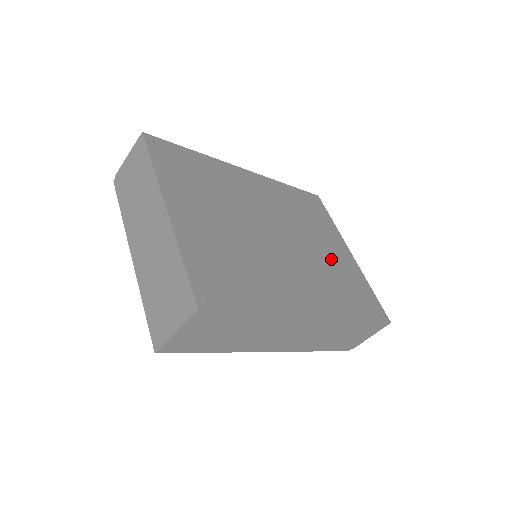
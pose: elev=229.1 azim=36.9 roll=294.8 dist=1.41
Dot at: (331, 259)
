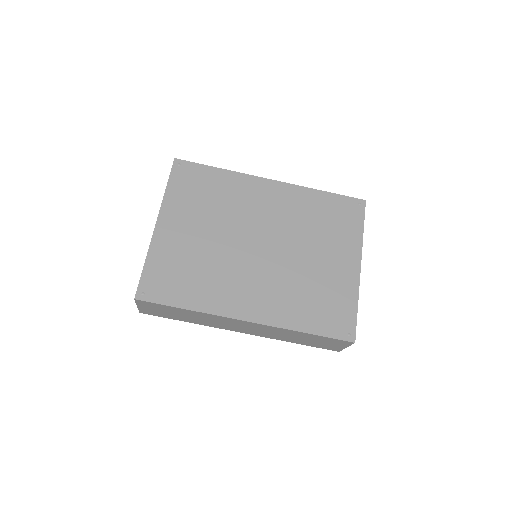
Dot at: (319, 271)
